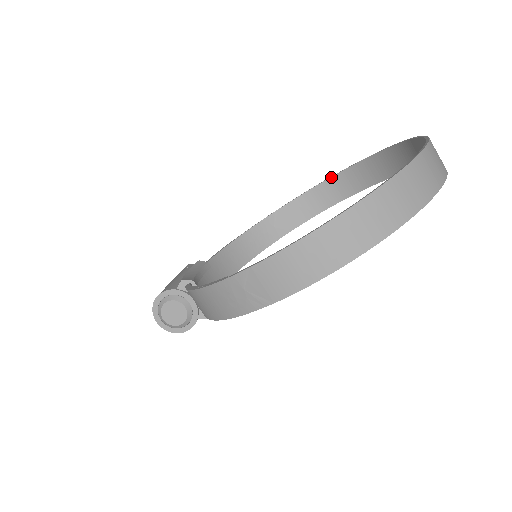
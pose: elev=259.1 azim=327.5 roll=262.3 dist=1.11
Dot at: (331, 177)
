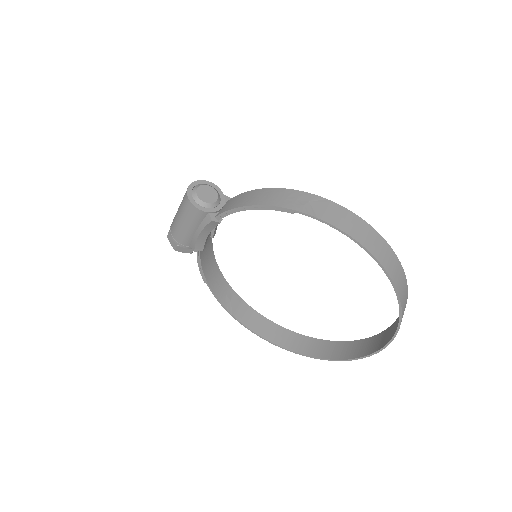
Dot at: (285, 328)
